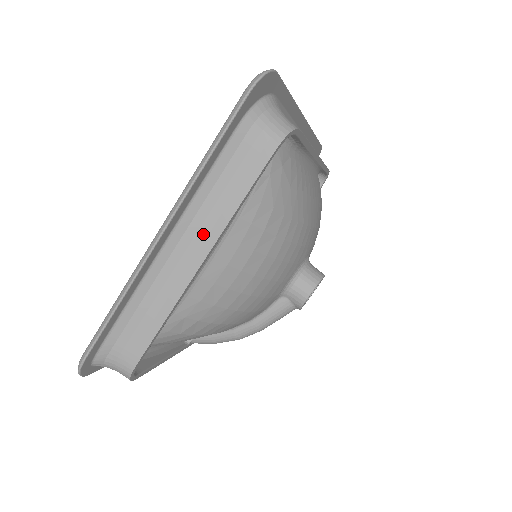
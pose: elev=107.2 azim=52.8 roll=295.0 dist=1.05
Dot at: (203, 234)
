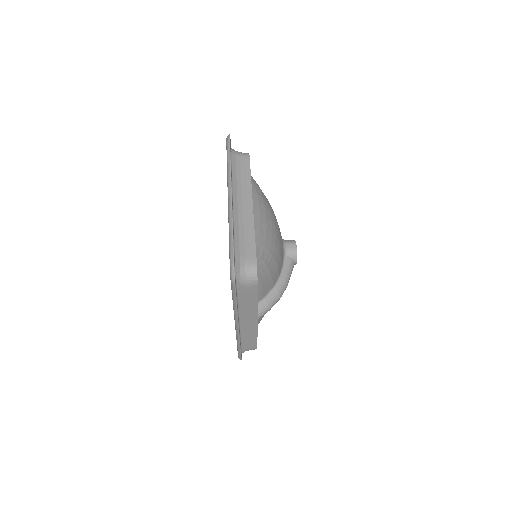
Dot at: (245, 194)
